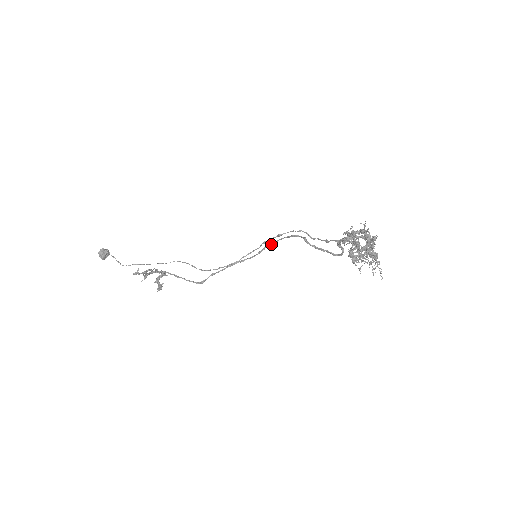
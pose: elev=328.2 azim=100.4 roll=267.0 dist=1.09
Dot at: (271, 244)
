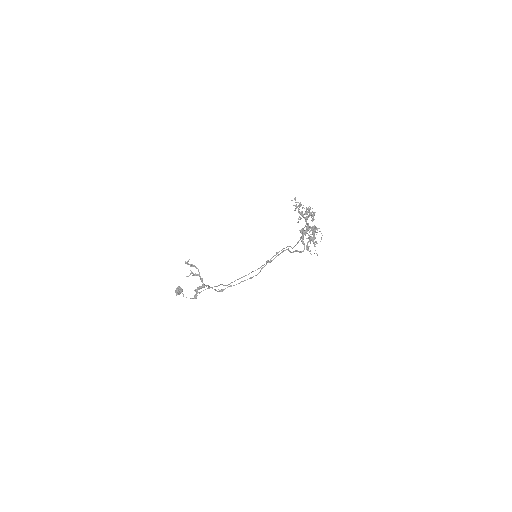
Dot at: (270, 260)
